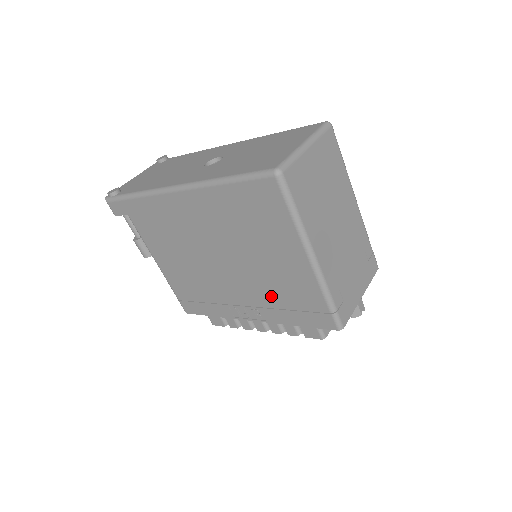
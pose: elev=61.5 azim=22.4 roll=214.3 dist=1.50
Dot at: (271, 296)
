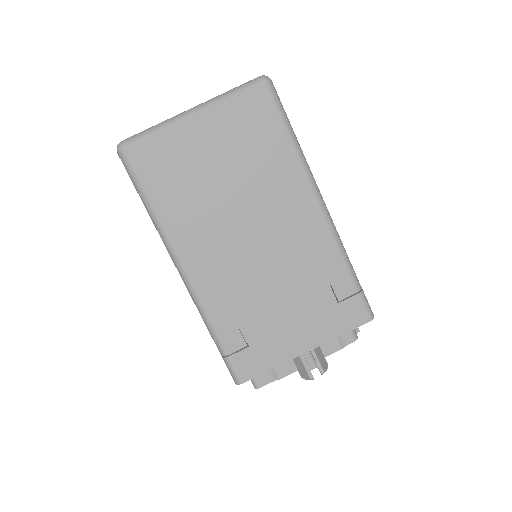
Dot at: occluded
